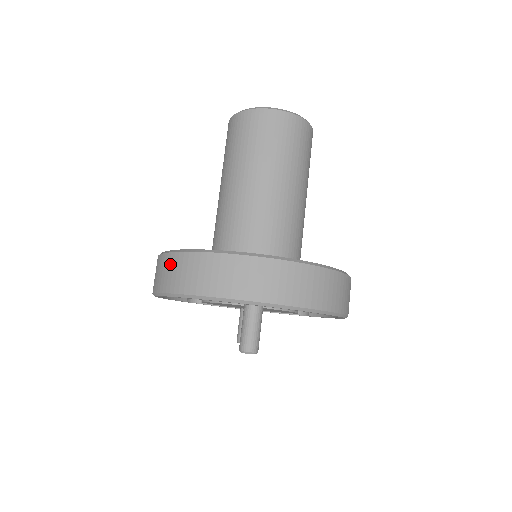
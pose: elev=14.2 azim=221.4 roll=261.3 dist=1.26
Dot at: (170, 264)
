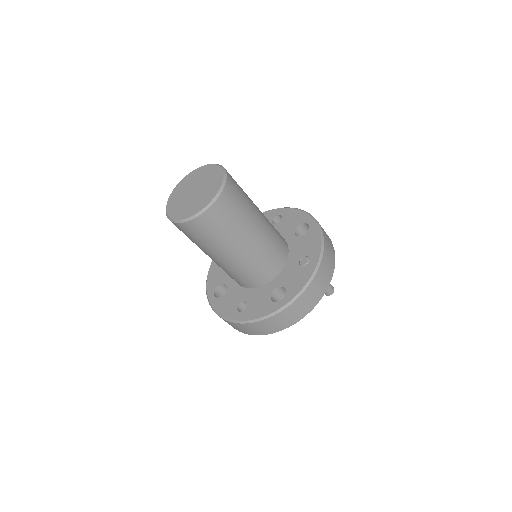
Dot at: (283, 317)
